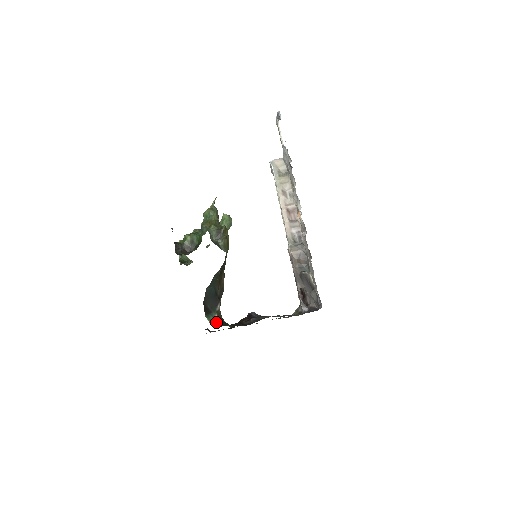
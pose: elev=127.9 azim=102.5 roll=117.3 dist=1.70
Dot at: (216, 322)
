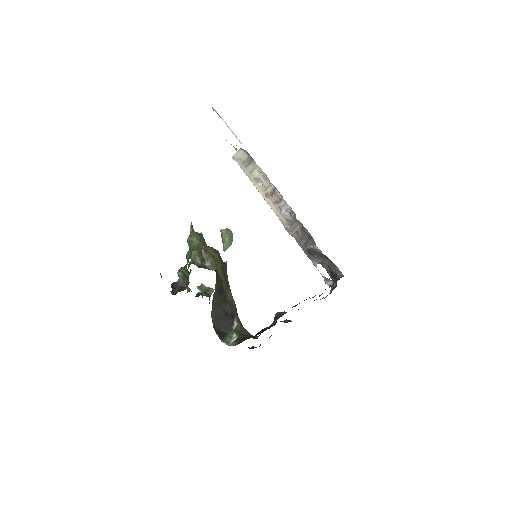
Dot at: (235, 341)
